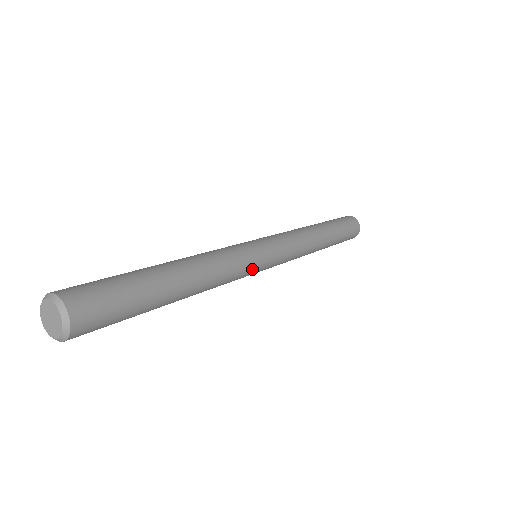
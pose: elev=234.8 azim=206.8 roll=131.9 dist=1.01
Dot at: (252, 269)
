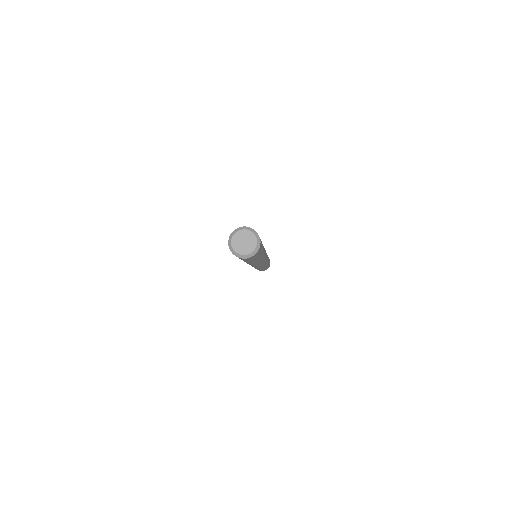
Dot at: (259, 265)
